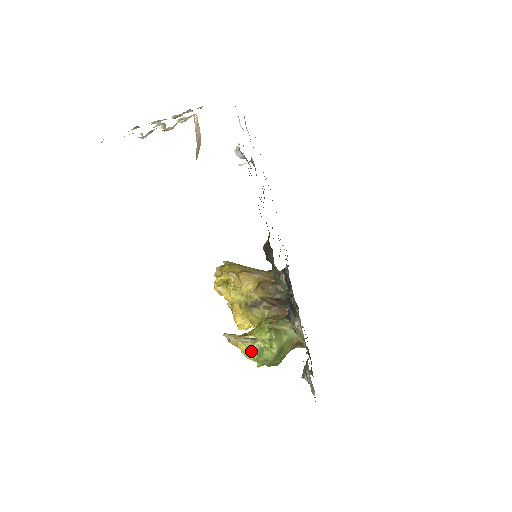
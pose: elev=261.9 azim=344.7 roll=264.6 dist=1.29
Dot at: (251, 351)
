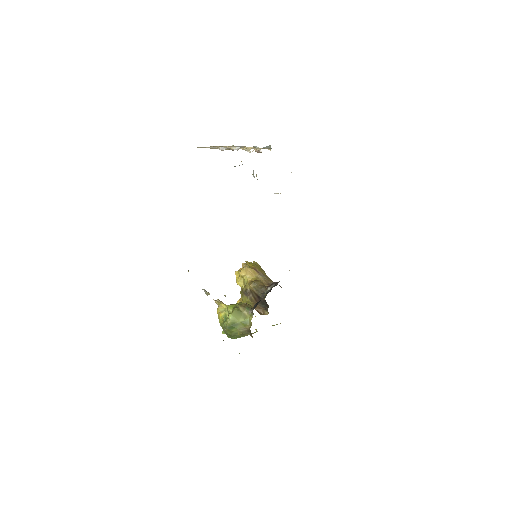
Dot at: (220, 316)
